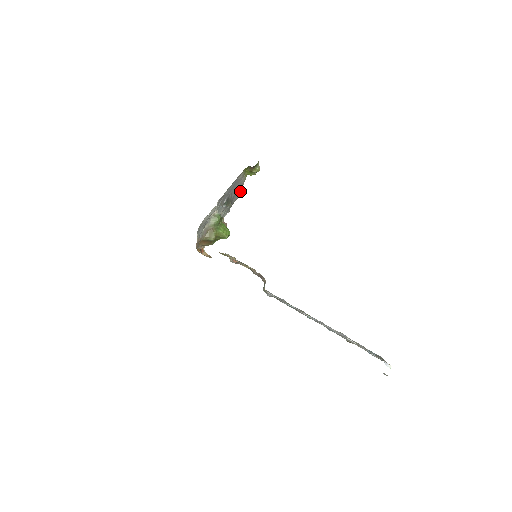
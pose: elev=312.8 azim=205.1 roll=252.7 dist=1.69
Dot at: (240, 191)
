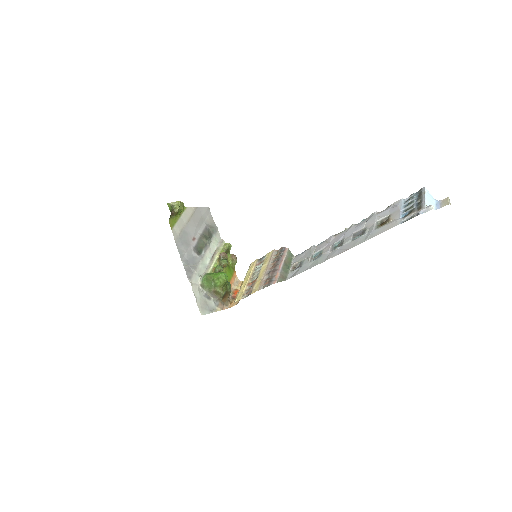
Dot at: (201, 208)
